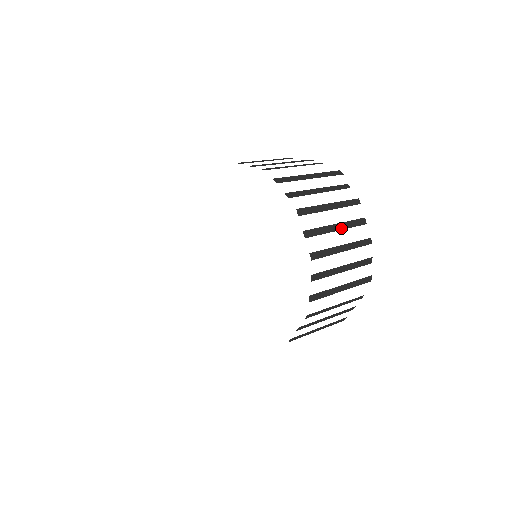
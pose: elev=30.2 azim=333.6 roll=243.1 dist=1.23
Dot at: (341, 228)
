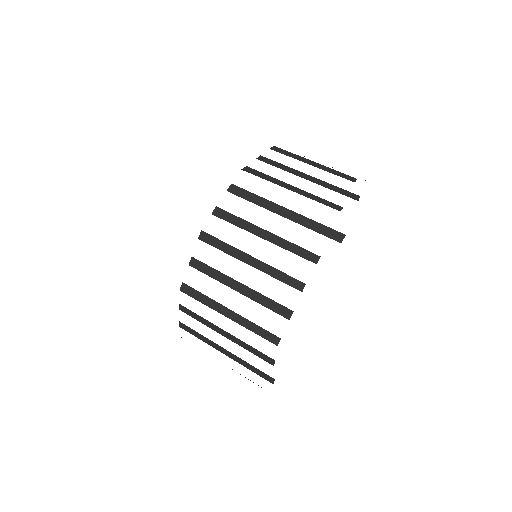
Dot at: (245, 293)
